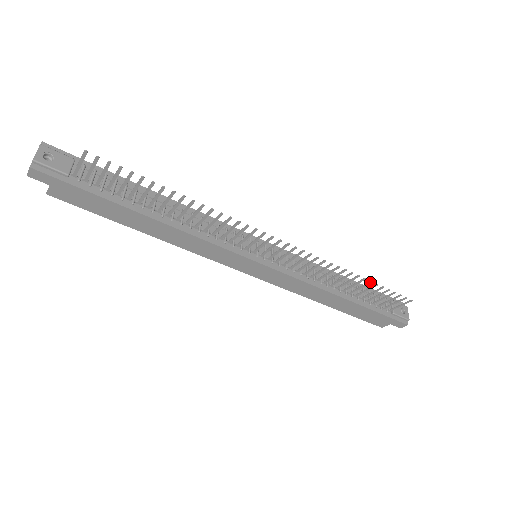
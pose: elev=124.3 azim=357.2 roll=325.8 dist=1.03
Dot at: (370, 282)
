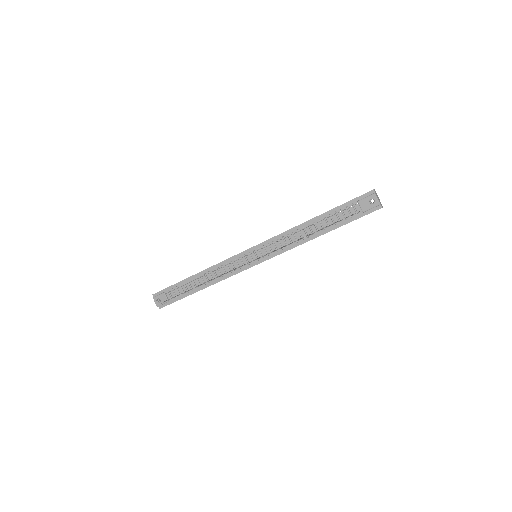
Dot at: occluded
